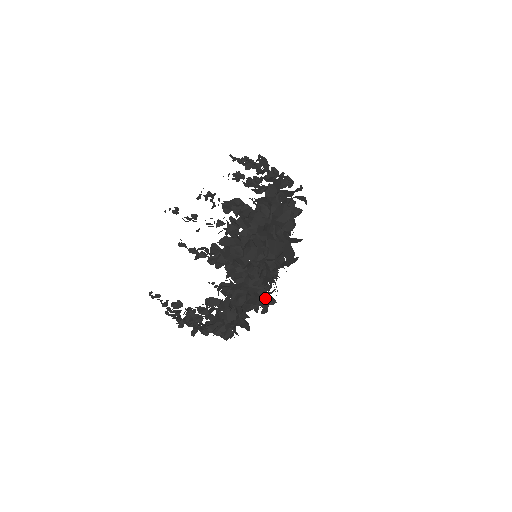
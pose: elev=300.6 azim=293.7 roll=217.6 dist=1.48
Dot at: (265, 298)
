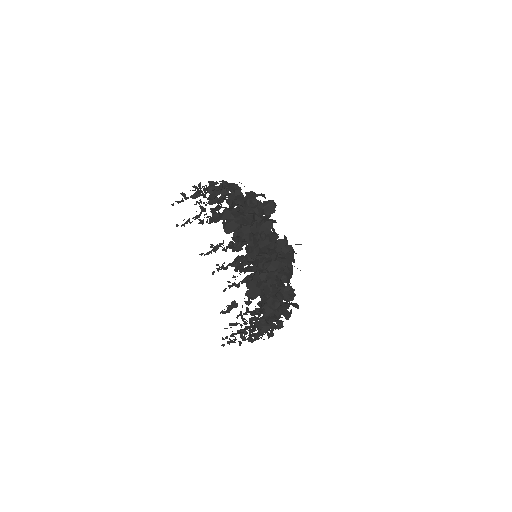
Dot at: occluded
